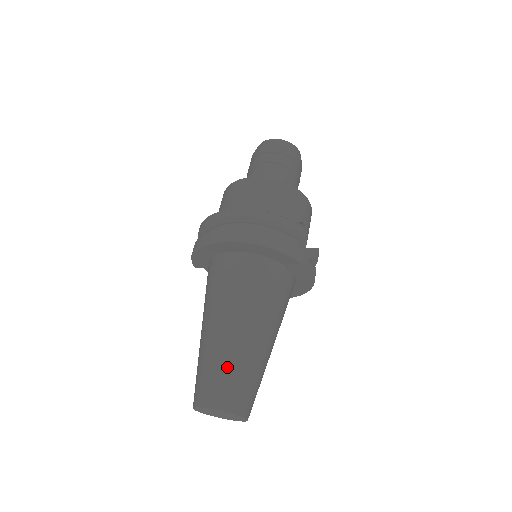
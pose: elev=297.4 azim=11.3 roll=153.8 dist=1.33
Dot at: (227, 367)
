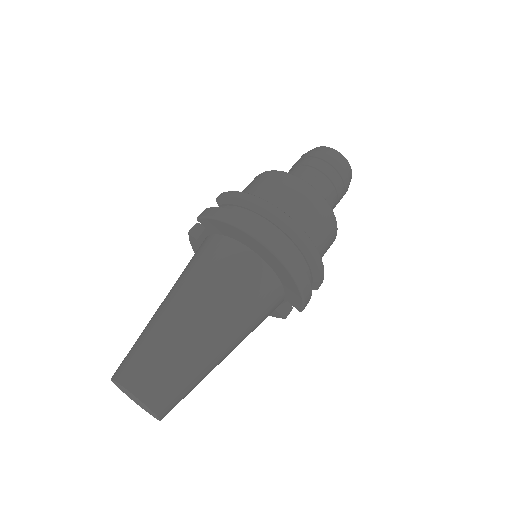
Dot at: (186, 372)
